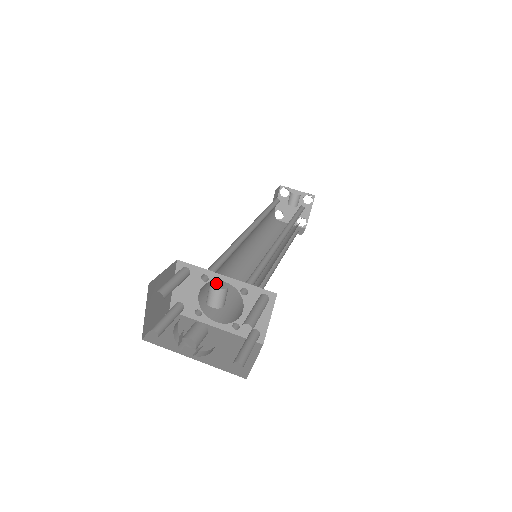
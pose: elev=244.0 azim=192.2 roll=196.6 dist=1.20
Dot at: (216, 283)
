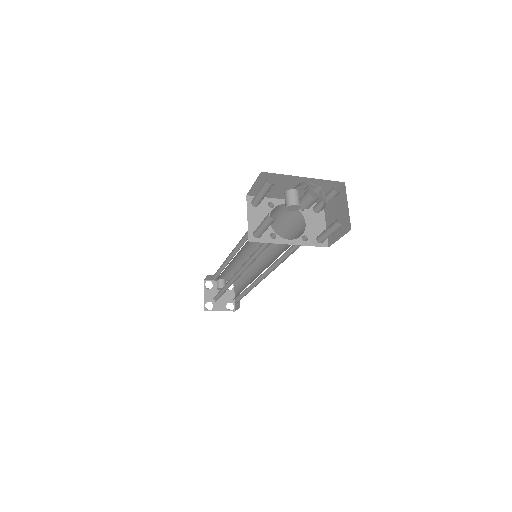
Dot at: occluded
